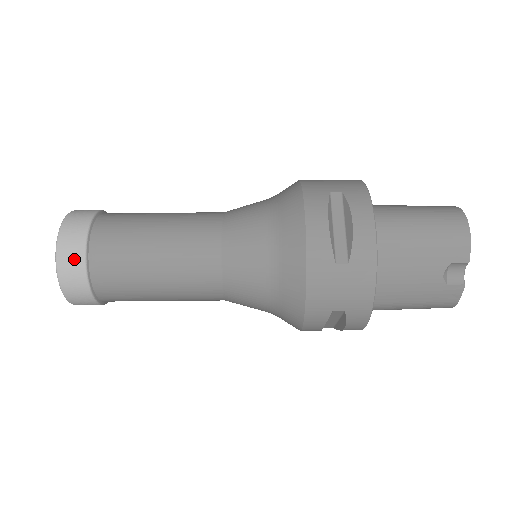
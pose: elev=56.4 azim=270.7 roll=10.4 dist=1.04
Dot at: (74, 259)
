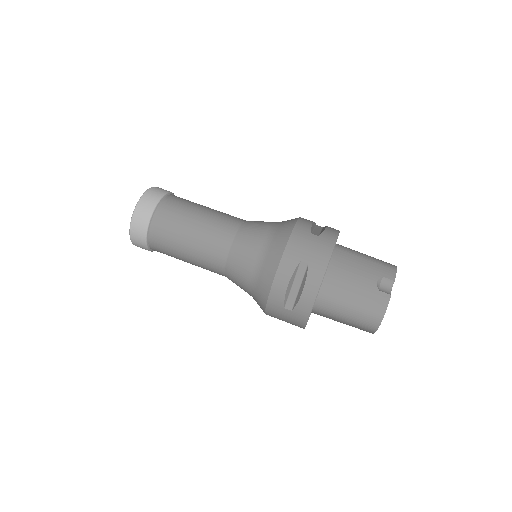
Dot at: (157, 194)
